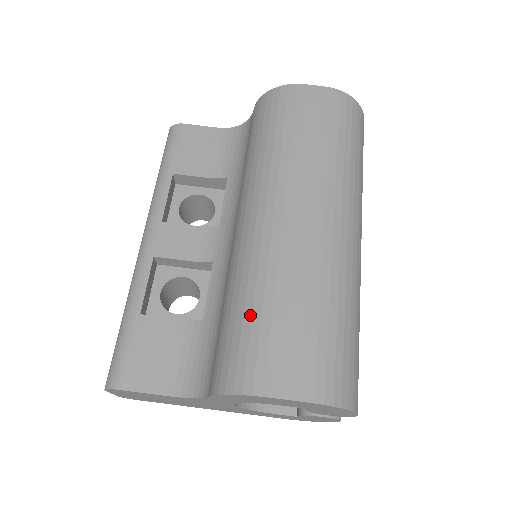
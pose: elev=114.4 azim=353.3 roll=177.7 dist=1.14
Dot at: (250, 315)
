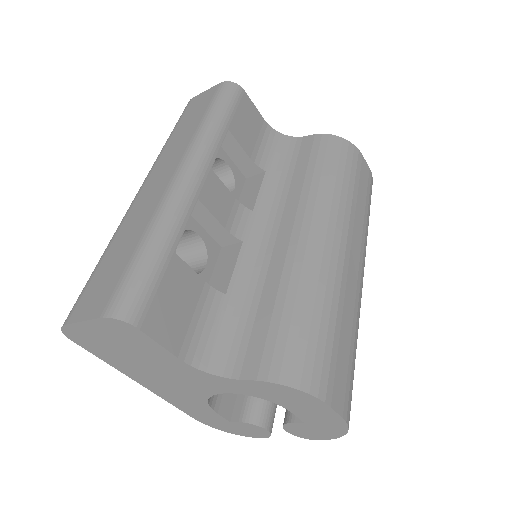
Dot at: (319, 322)
